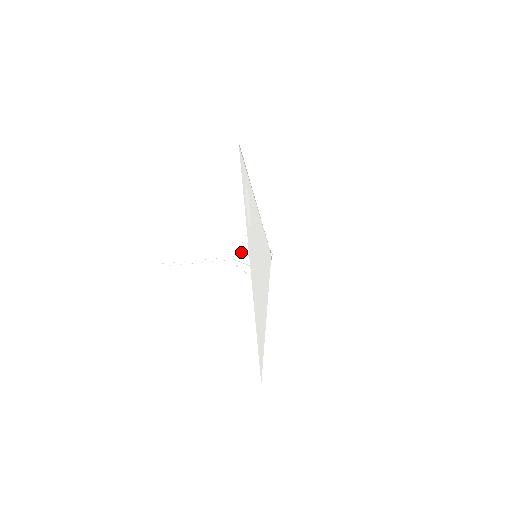
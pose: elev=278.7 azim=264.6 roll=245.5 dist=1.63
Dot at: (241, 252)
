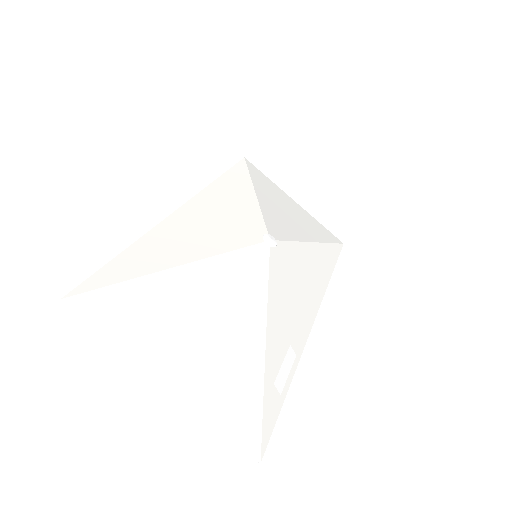
Dot at: occluded
